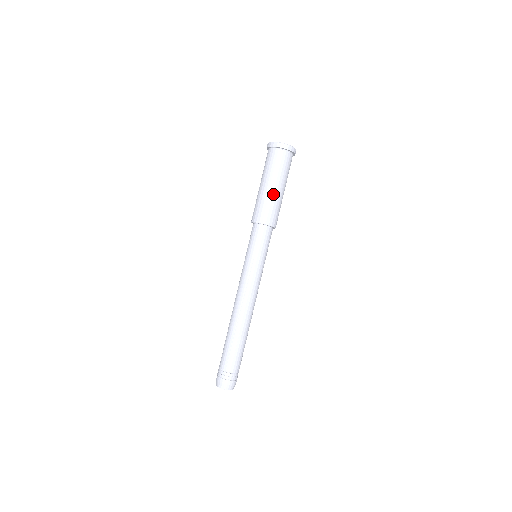
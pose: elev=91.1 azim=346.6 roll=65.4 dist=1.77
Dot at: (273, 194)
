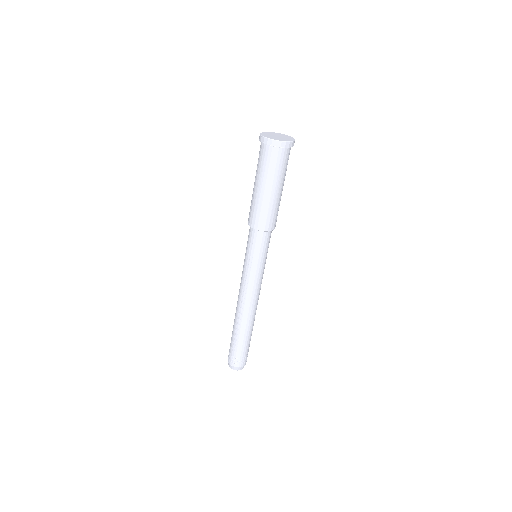
Dot at: (263, 198)
